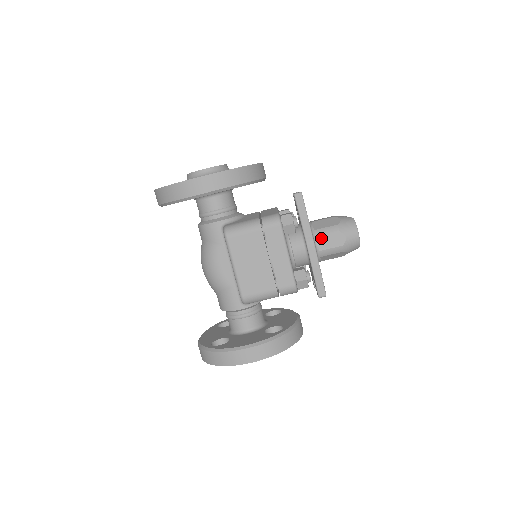
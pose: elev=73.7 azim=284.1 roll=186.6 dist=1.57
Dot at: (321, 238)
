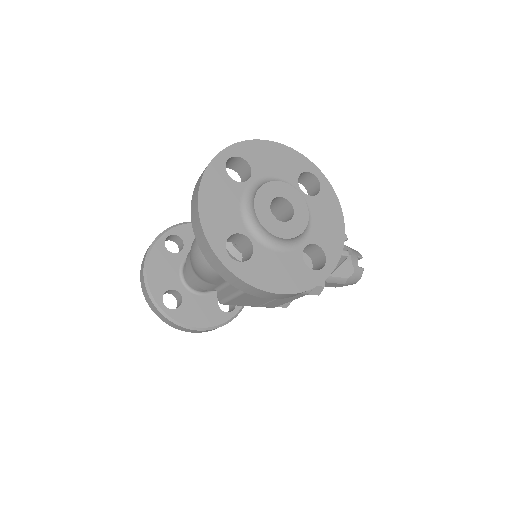
Dot at: (326, 283)
